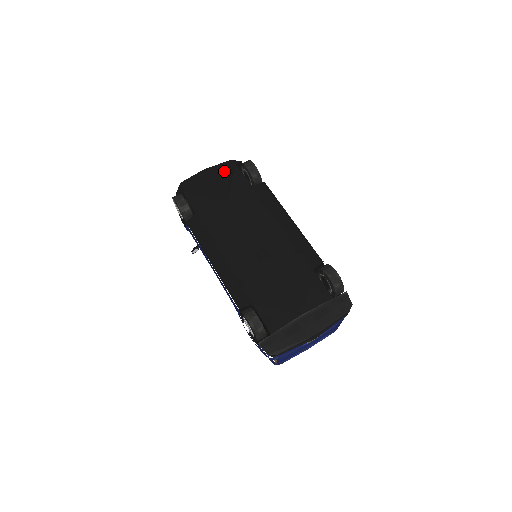
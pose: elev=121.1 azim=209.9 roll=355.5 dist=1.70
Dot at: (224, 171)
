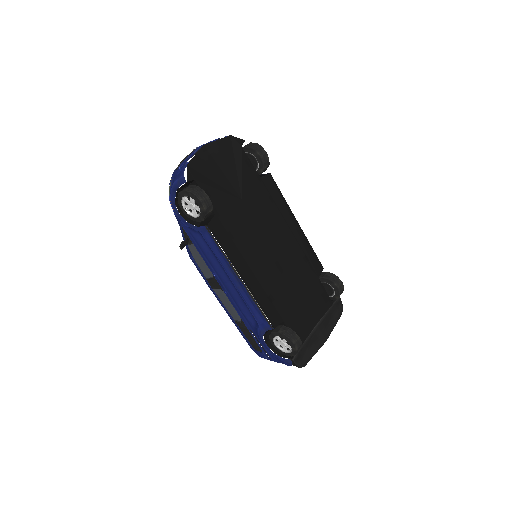
Dot at: (229, 151)
